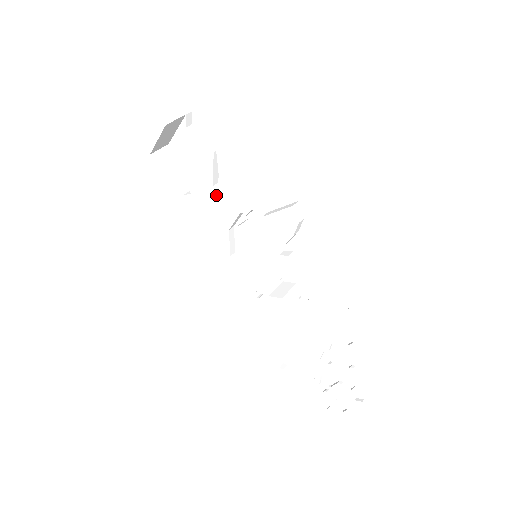
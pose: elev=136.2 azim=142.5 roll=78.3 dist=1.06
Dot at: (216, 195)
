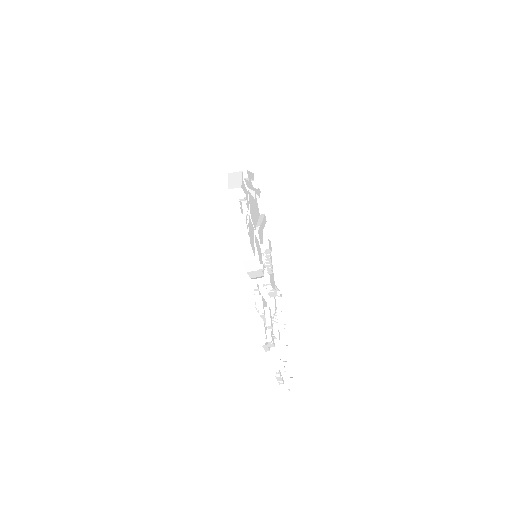
Dot at: occluded
